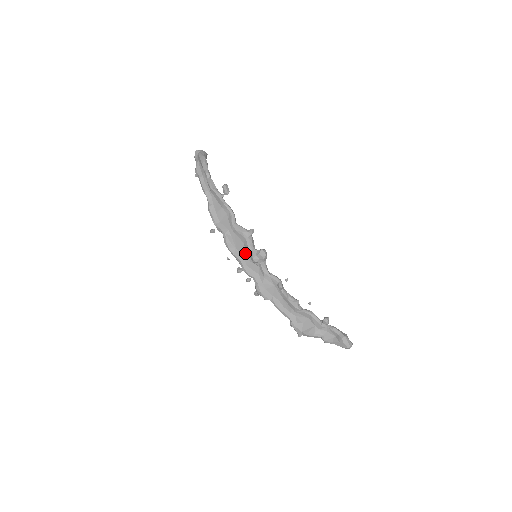
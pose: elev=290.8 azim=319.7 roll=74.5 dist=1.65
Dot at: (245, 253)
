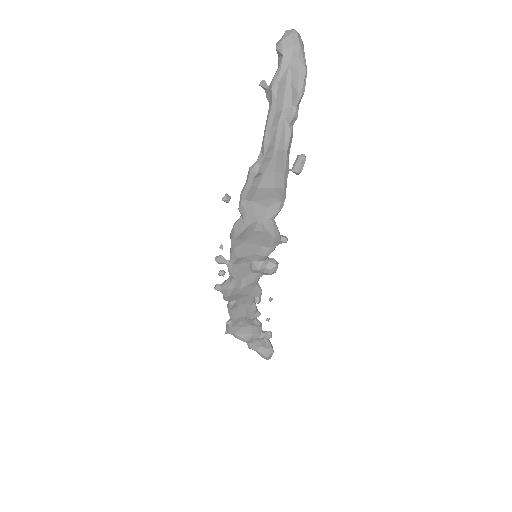
Dot at: (251, 255)
